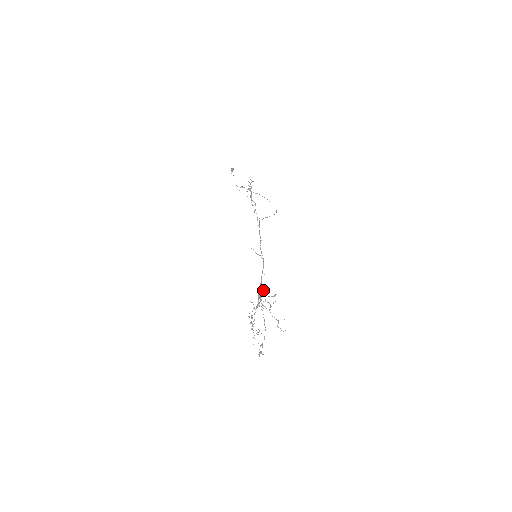
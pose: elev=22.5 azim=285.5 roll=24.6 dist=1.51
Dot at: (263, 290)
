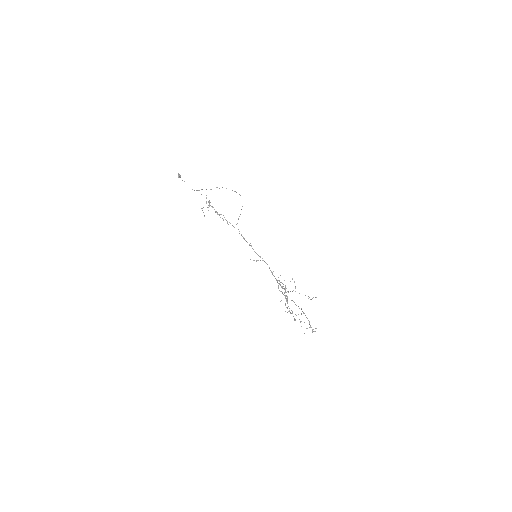
Dot at: occluded
